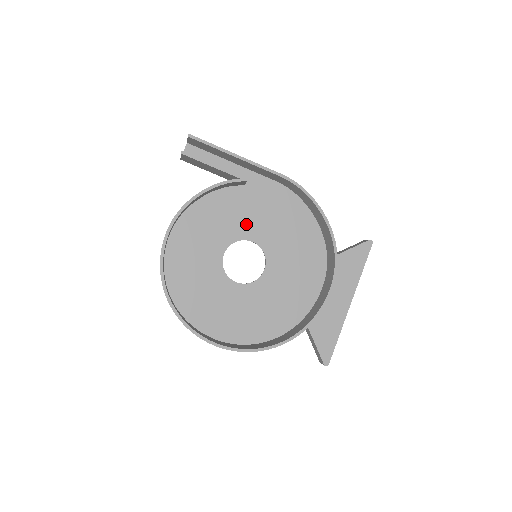
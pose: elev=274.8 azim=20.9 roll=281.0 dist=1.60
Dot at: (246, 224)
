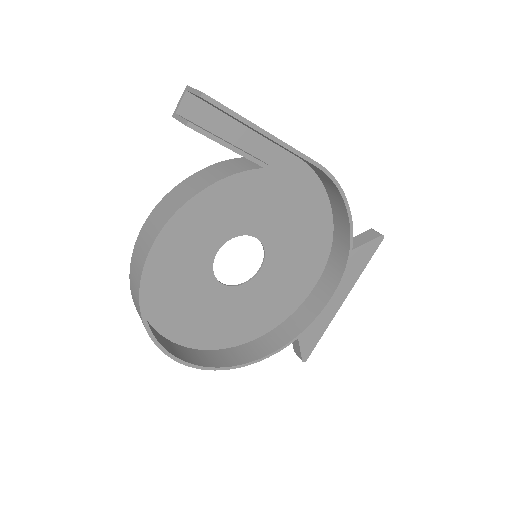
Dot at: (250, 215)
